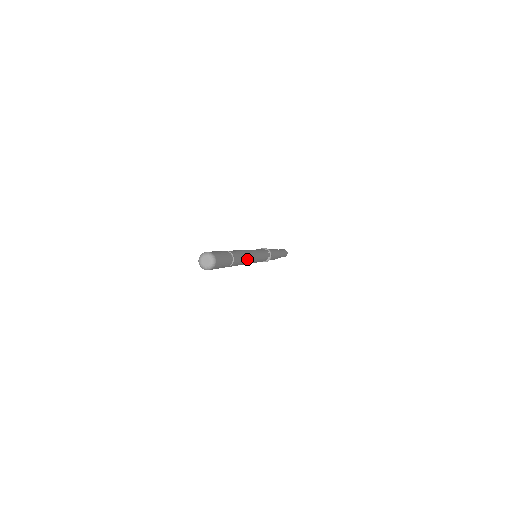
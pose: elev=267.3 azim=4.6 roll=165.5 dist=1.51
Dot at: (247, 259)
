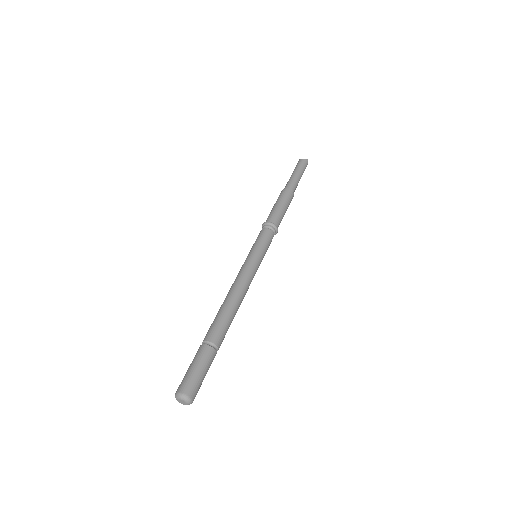
Dot at: (237, 303)
